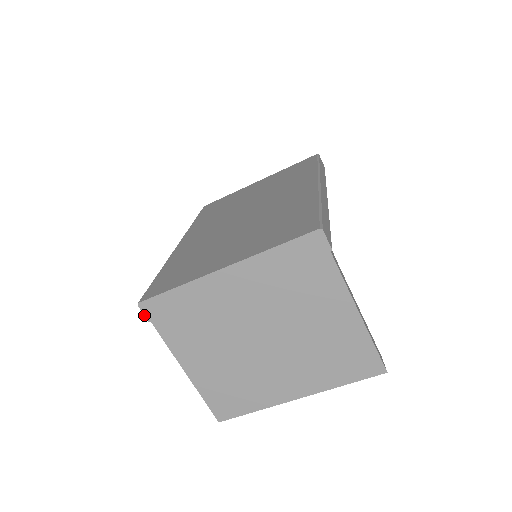
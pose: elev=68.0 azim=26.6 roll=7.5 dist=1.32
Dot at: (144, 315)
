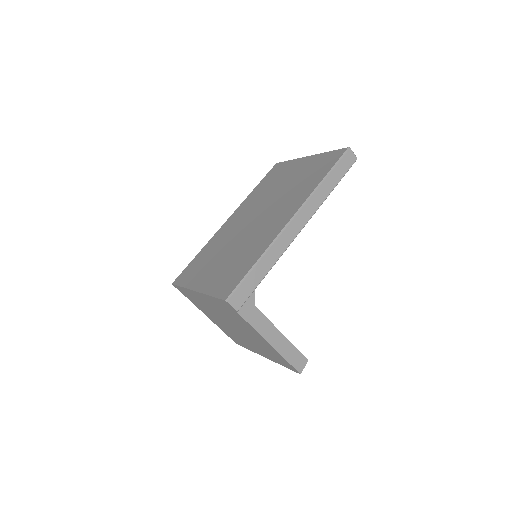
Dot at: occluded
